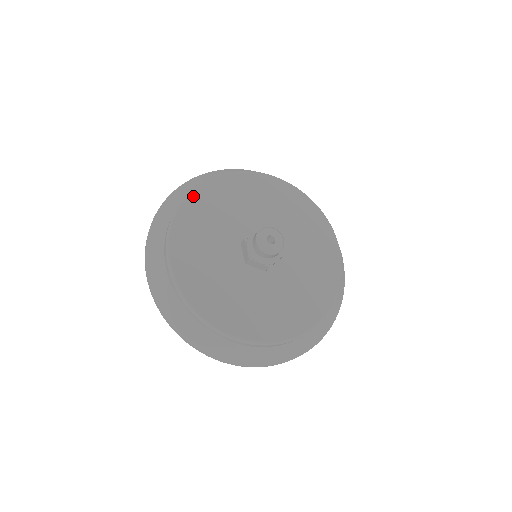
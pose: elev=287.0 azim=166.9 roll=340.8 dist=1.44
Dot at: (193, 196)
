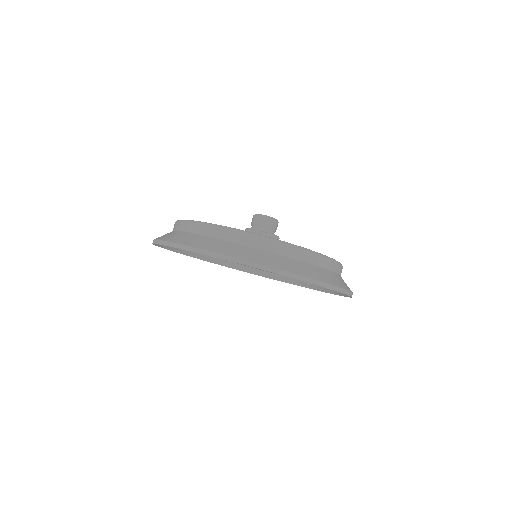
Dot at: occluded
